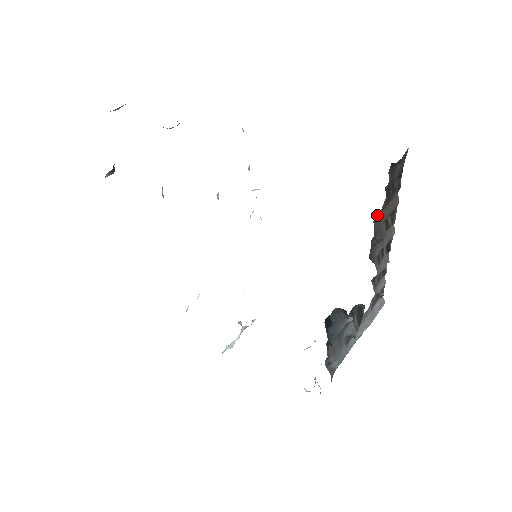
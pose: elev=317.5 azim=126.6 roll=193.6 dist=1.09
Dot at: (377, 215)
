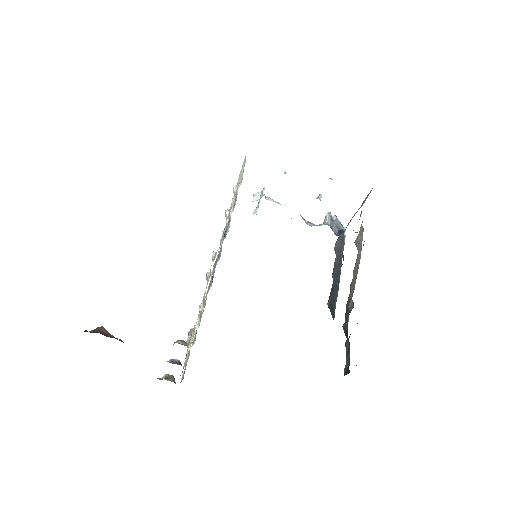
Dot at: occluded
